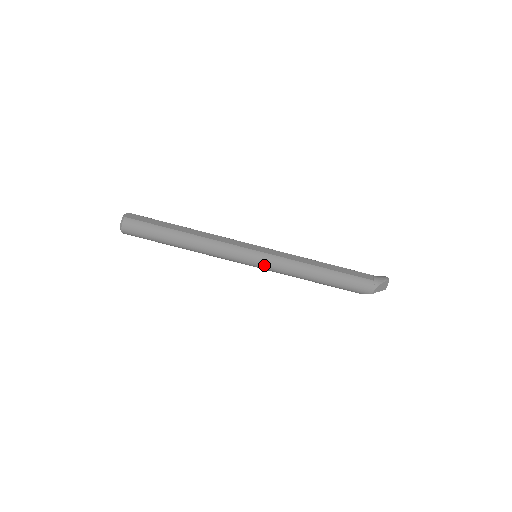
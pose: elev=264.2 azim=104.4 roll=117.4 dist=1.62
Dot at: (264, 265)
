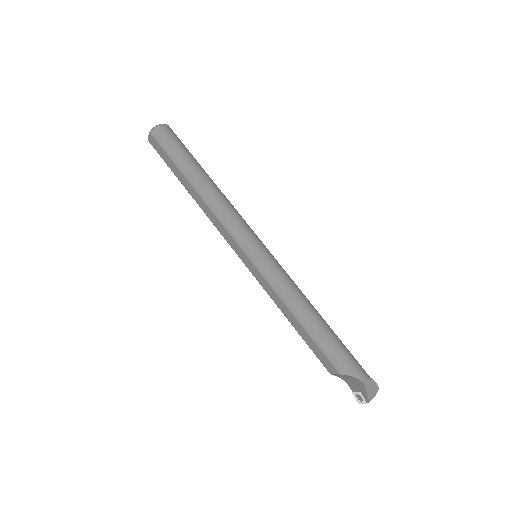
Dot at: (268, 260)
